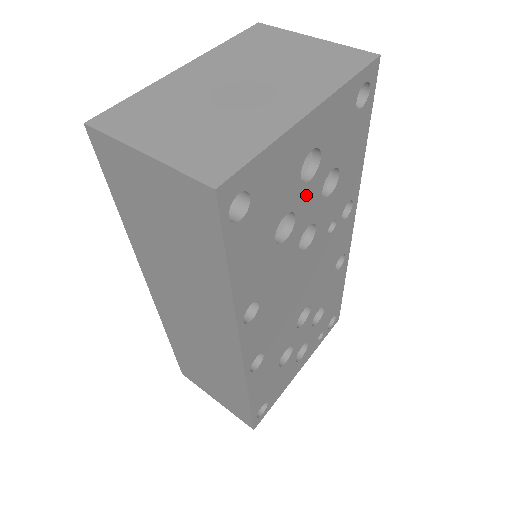
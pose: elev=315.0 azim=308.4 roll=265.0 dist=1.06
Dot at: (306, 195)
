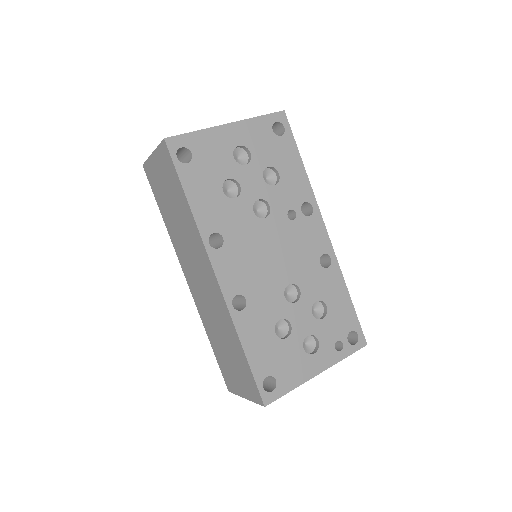
Dot at: (246, 174)
